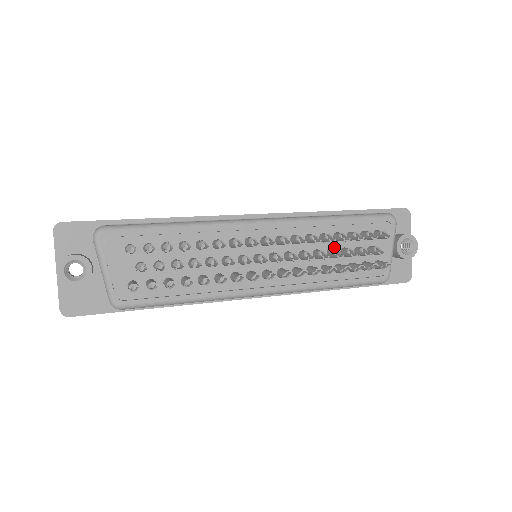
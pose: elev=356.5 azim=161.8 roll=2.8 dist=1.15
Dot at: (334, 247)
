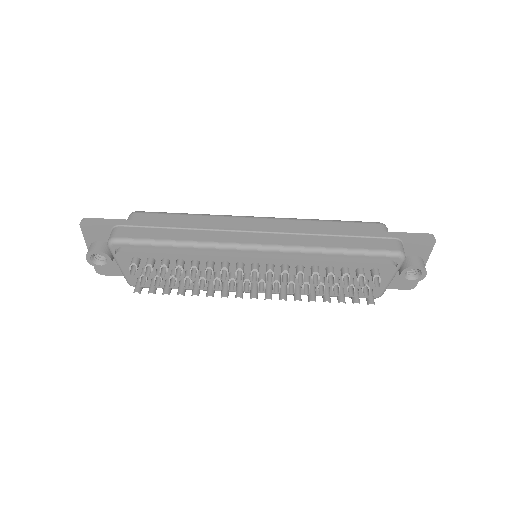
Dot at: (325, 275)
